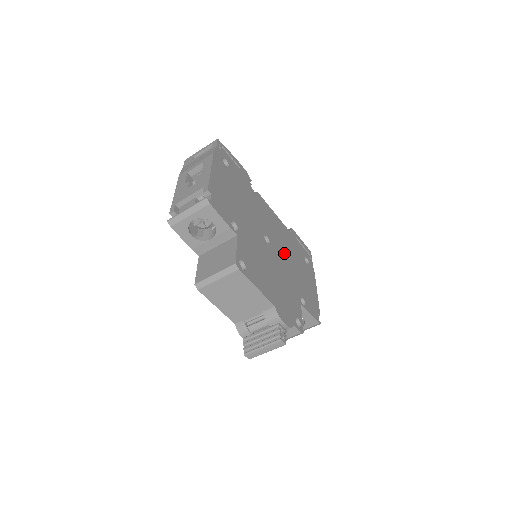
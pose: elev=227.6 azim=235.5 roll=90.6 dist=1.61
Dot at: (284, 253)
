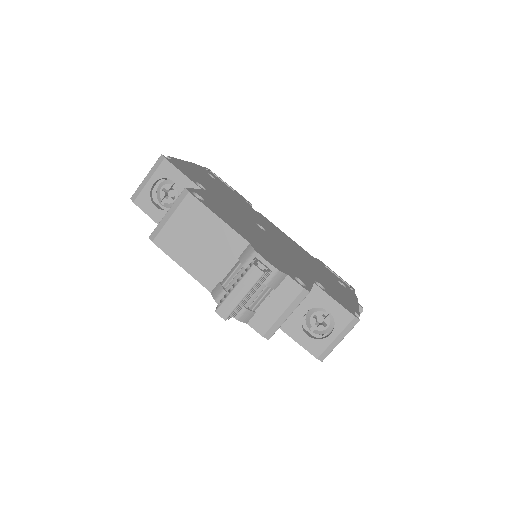
Dot at: (293, 251)
